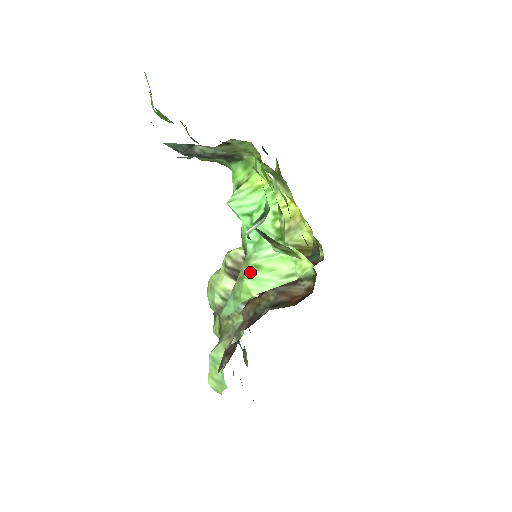
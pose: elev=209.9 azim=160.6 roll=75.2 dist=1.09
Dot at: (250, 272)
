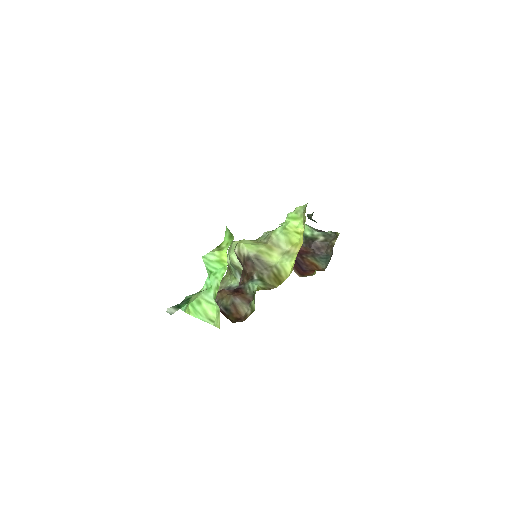
Dot at: (194, 302)
